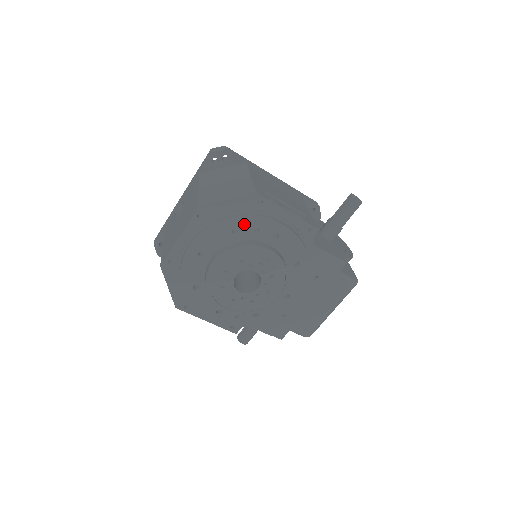
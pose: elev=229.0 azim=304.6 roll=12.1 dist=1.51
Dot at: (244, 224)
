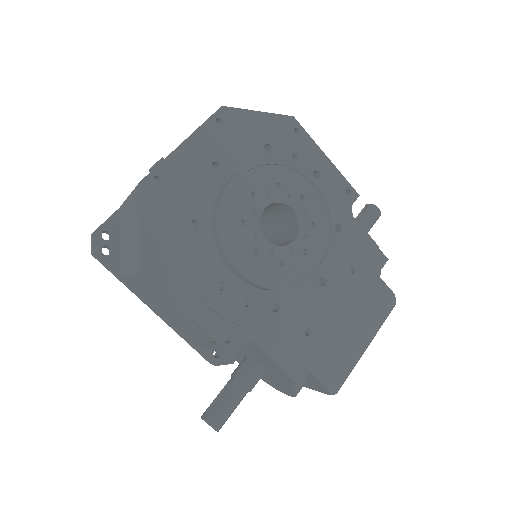
Dot at: (281, 142)
